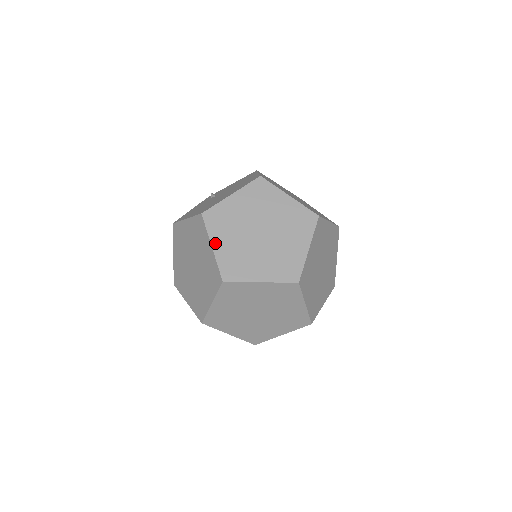
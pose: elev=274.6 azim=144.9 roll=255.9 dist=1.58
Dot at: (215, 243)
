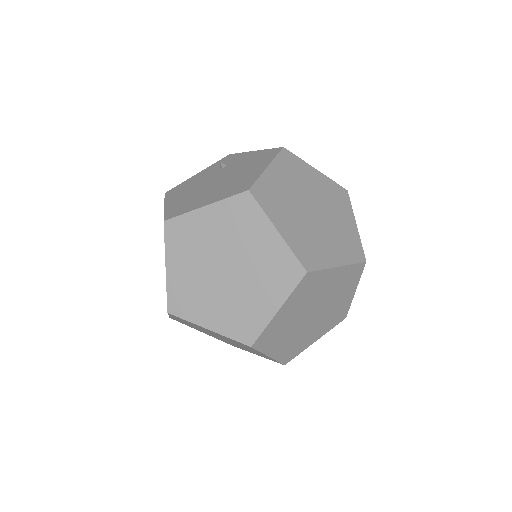
Dot at: (170, 264)
